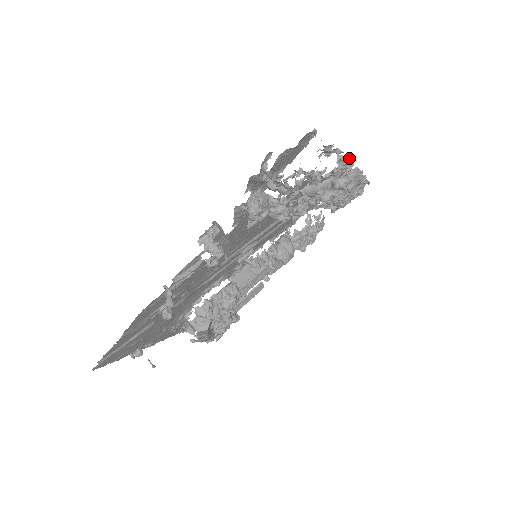
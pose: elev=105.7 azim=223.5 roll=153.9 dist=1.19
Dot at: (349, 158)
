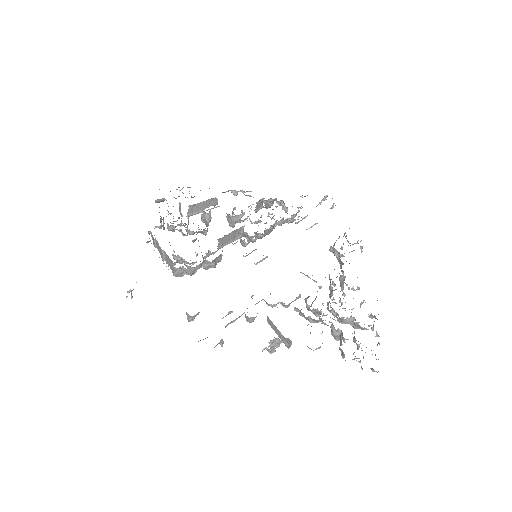
Dot at: occluded
